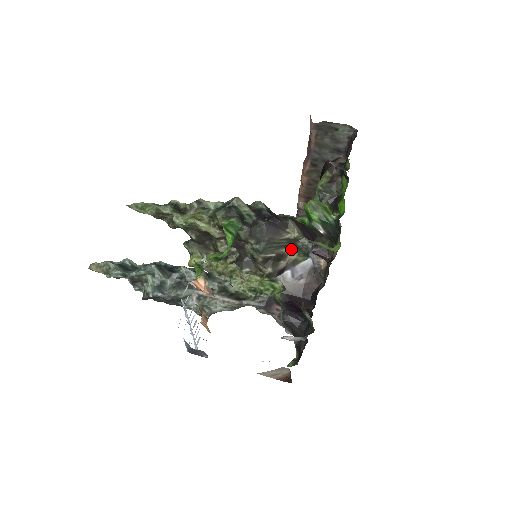
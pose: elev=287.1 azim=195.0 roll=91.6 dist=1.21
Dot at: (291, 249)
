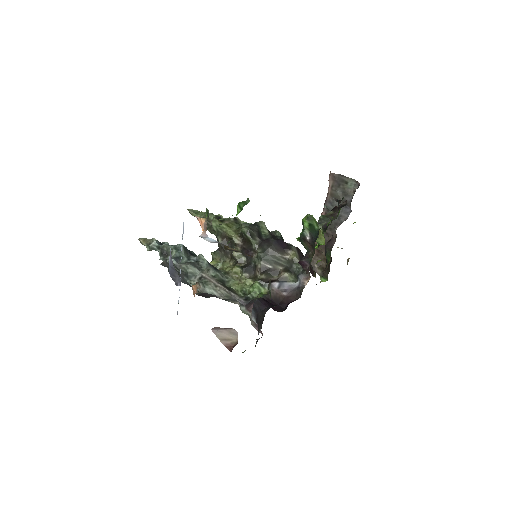
Dot at: (287, 269)
